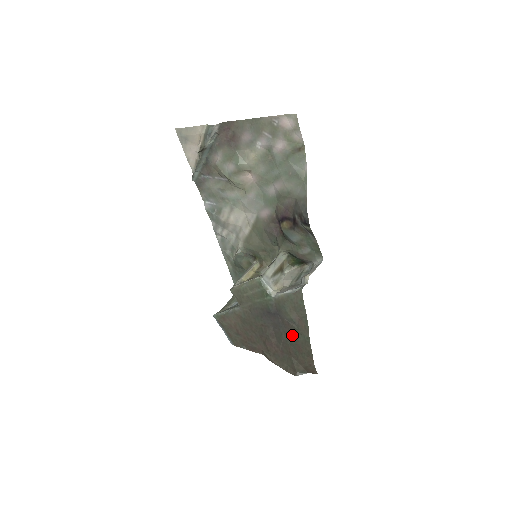
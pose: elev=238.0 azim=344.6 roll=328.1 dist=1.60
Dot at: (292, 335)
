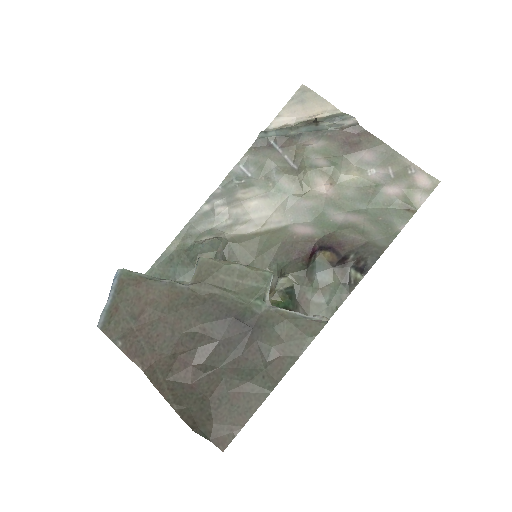
Dot at: (245, 370)
